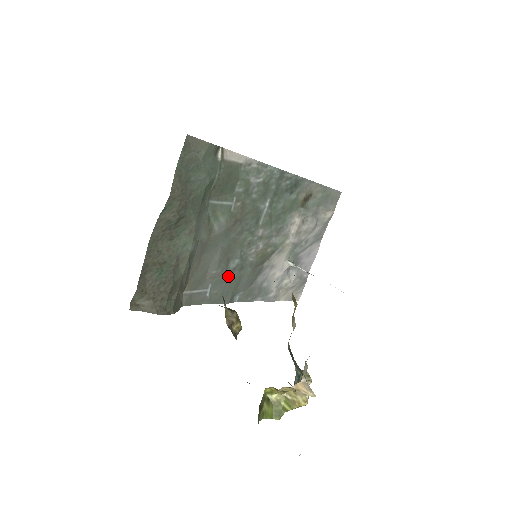
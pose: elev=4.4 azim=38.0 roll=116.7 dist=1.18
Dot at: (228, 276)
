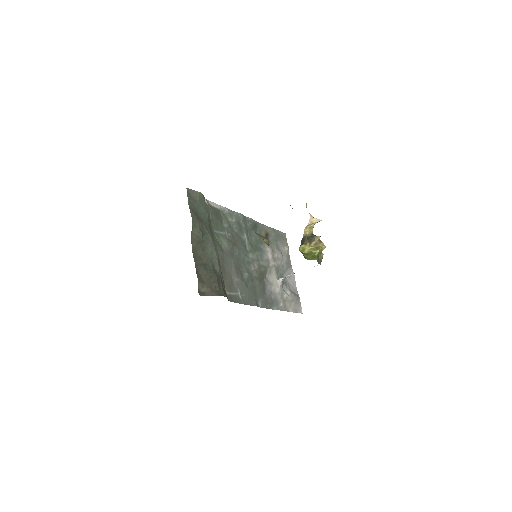
Dot at: (246, 285)
